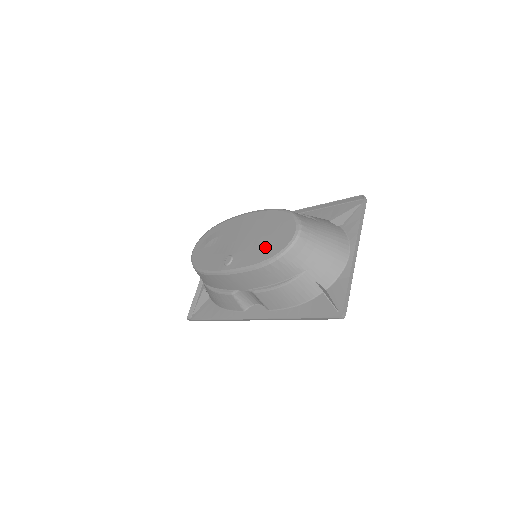
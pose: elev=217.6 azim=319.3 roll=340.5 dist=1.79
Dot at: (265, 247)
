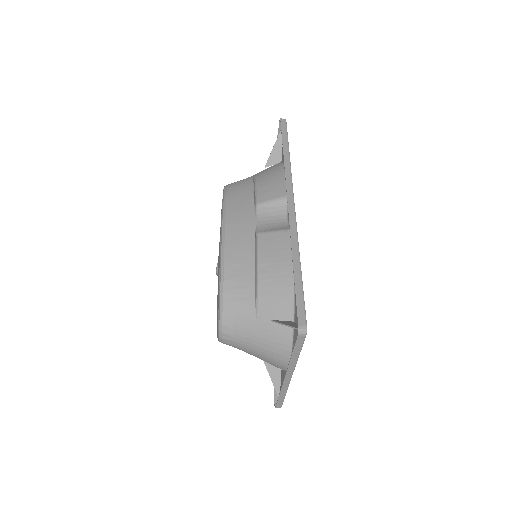
Dot at: (217, 308)
